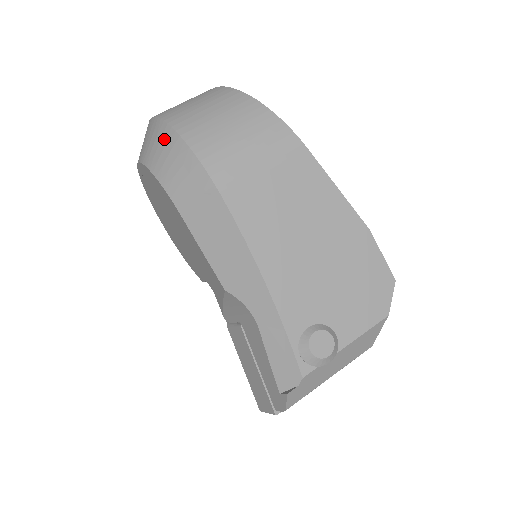
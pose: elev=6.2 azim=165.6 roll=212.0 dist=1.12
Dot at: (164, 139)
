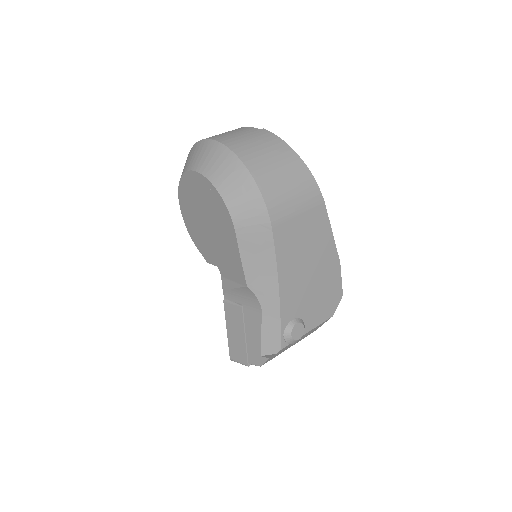
Dot at: (237, 173)
